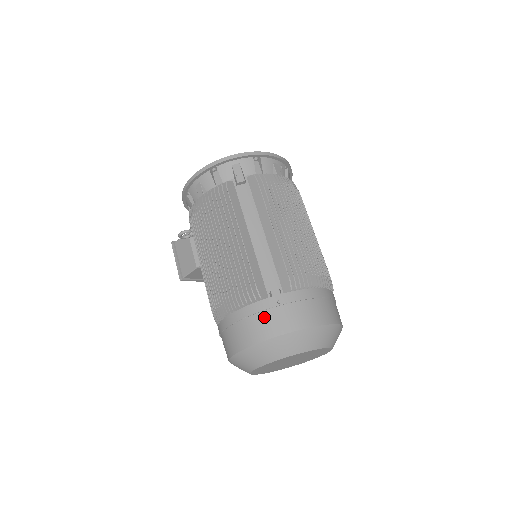
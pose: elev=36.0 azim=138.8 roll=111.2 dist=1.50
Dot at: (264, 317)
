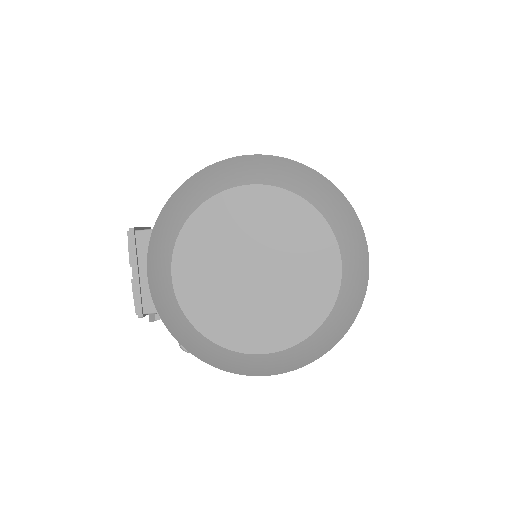
Dot at: occluded
